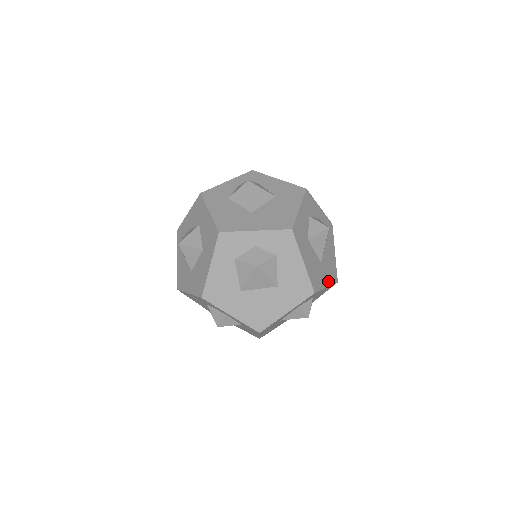
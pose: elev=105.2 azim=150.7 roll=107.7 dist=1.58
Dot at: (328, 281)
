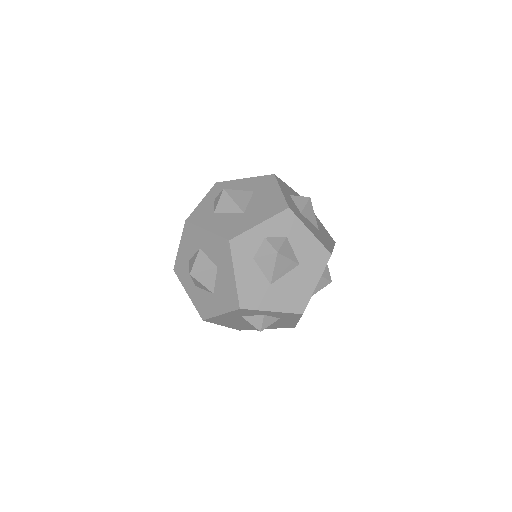
Dot at: (331, 243)
